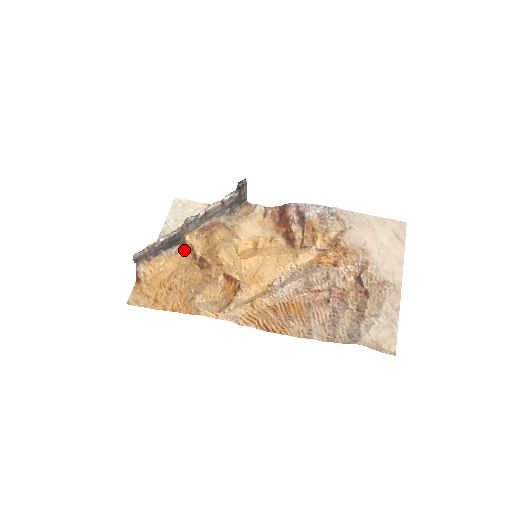
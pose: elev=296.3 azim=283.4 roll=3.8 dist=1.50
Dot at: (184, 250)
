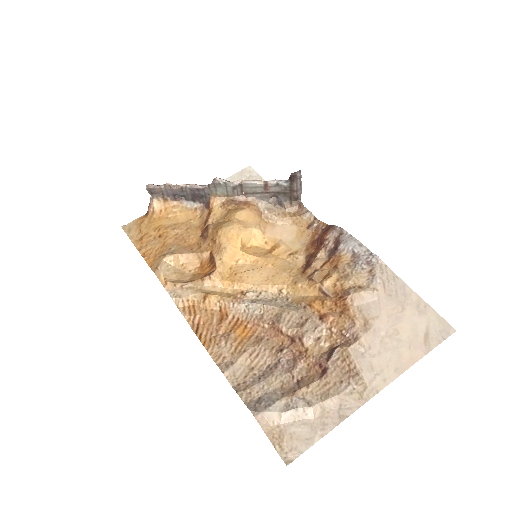
Dot at: (204, 211)
